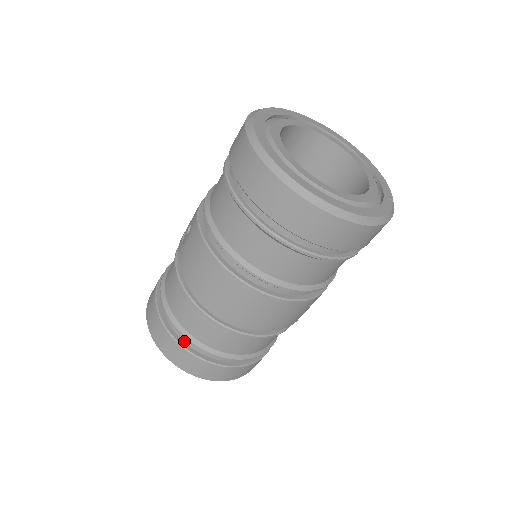
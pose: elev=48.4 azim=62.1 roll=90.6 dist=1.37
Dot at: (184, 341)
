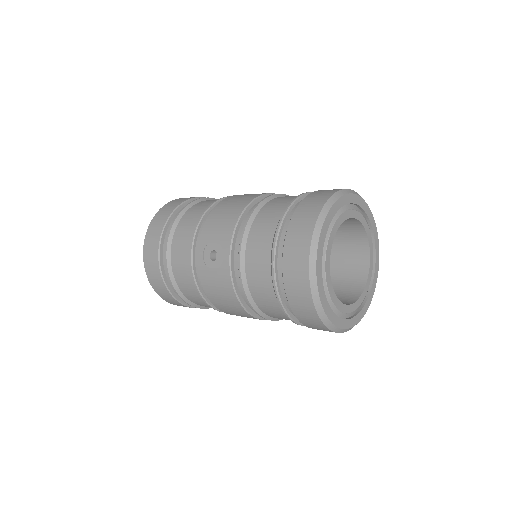
Dot at: occluded
